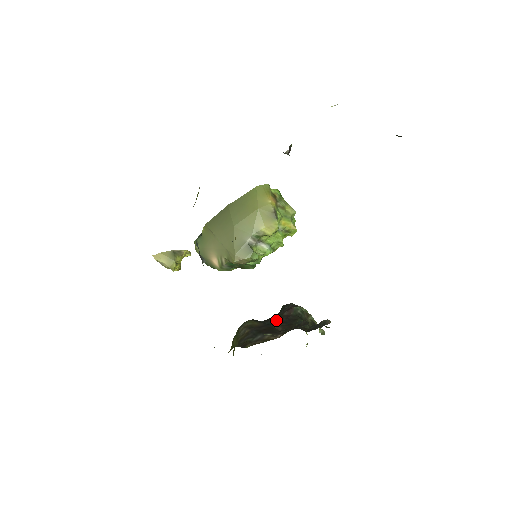
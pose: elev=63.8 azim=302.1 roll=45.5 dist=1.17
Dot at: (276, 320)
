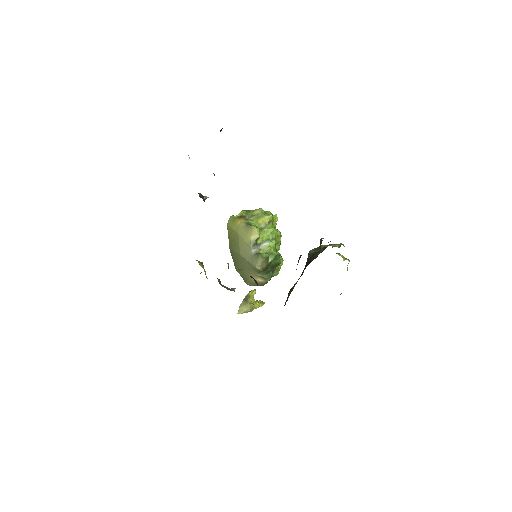
Dot at: occluded
